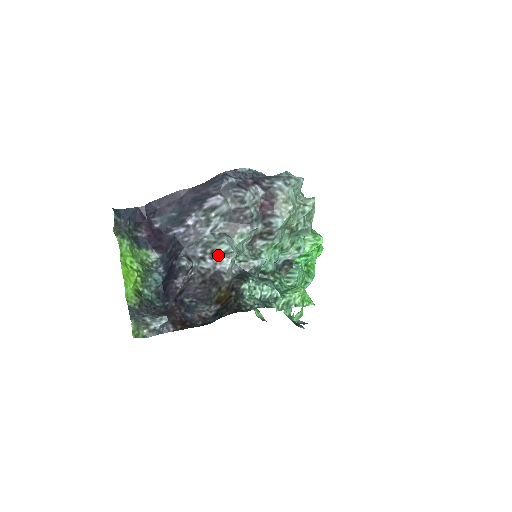
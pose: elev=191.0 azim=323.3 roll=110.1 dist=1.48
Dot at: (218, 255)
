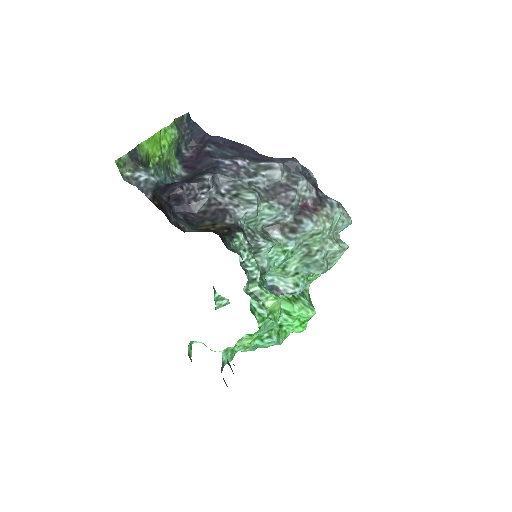
Dot at: (239, 200)
